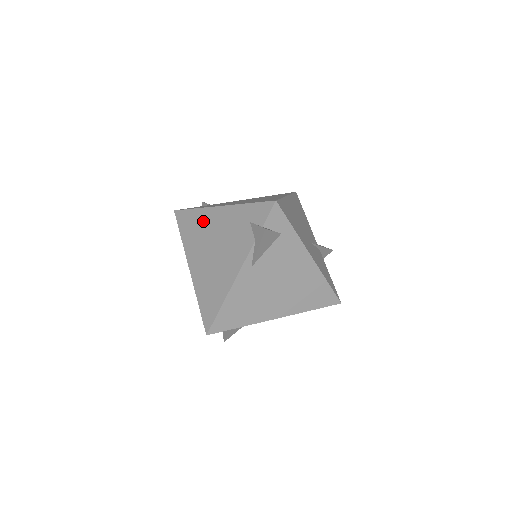
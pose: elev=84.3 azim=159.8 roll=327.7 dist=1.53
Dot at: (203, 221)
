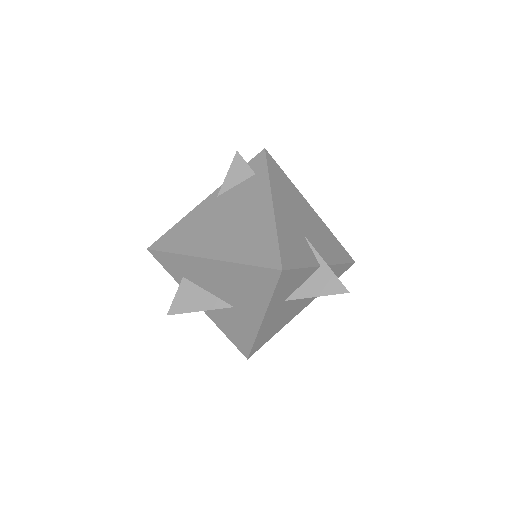
Dot at: occluded
